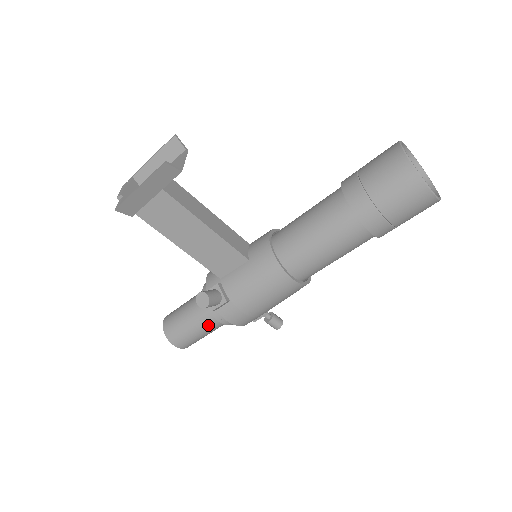
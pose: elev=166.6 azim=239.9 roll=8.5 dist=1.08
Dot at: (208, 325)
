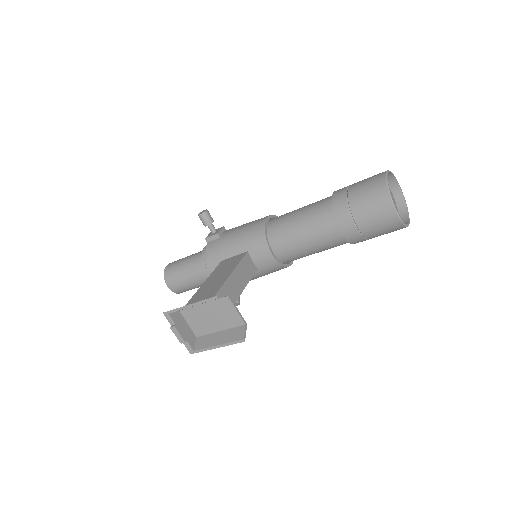
Dot at: occluded
